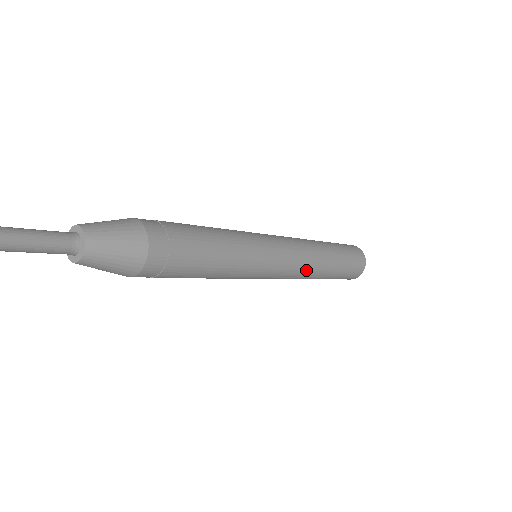
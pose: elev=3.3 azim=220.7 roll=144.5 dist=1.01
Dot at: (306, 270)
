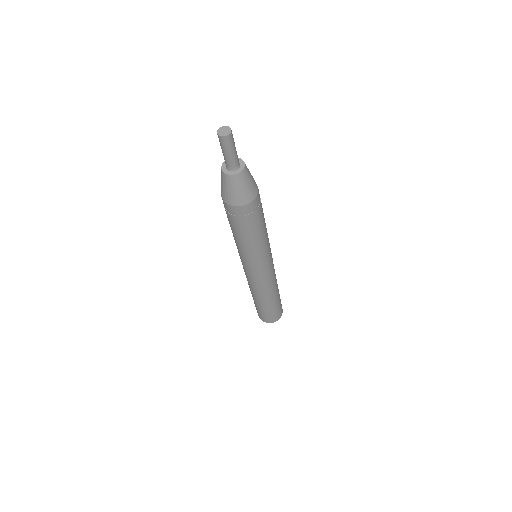
Dot at: (274, 281)
